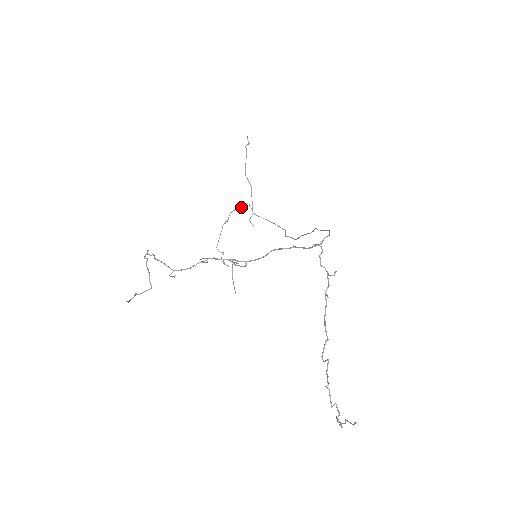
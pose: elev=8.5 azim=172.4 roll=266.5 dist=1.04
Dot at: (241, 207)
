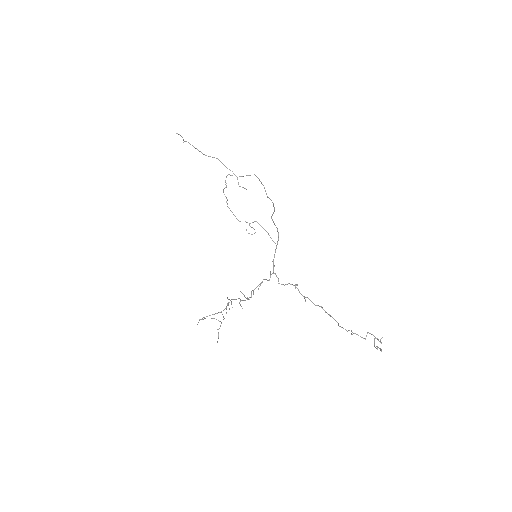
Dot at: occluded
